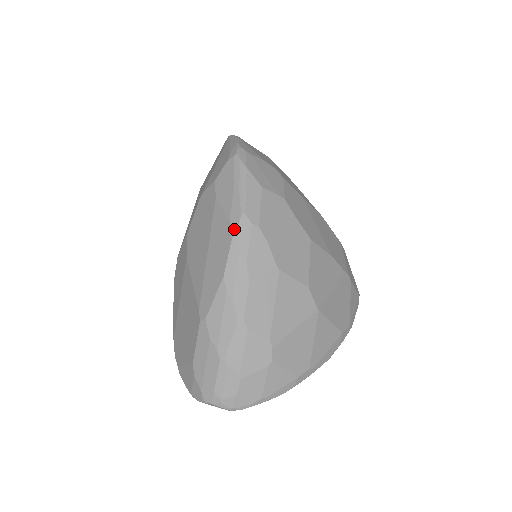
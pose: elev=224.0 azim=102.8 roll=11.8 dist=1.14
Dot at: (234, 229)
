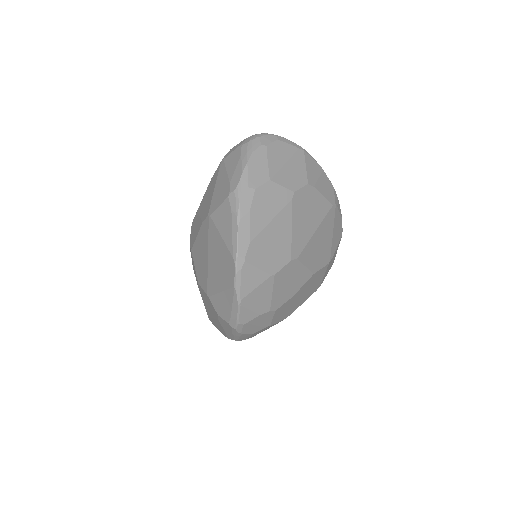
Dot at: (229, 338)
